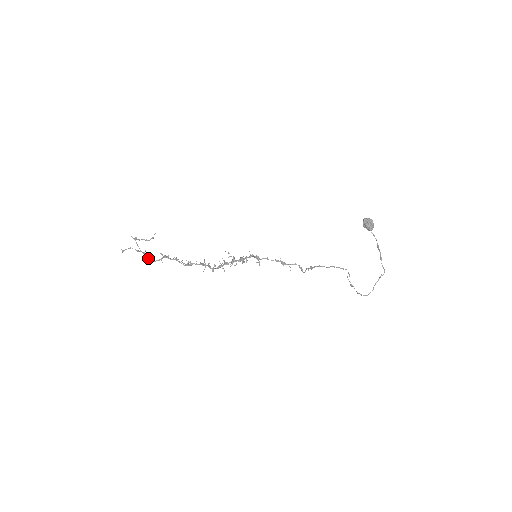
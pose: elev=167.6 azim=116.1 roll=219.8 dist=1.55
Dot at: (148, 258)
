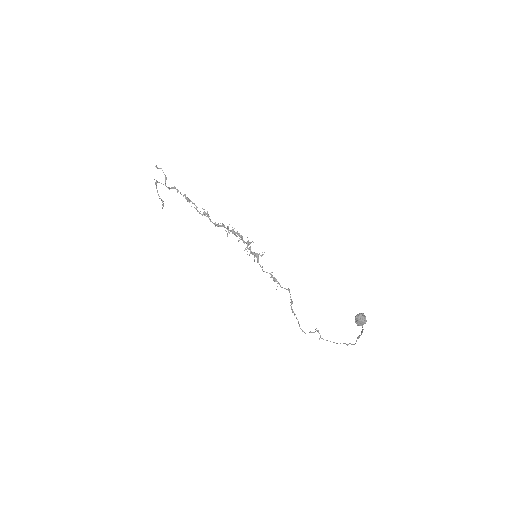
Dot at: (175, 187)
